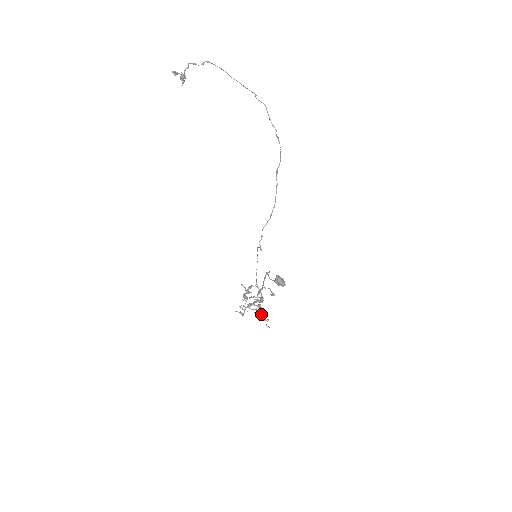
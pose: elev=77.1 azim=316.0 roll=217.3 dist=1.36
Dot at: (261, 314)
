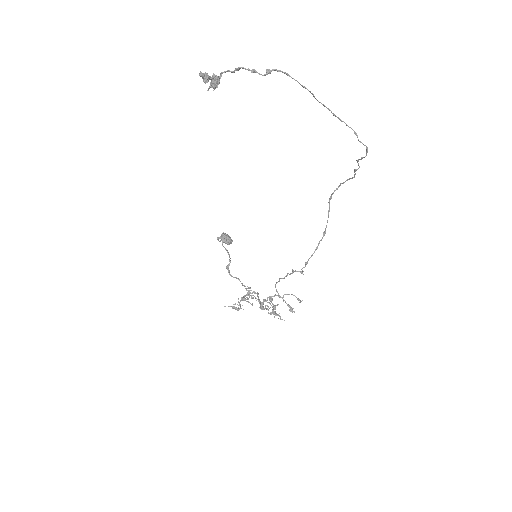
Dot at: occluded
